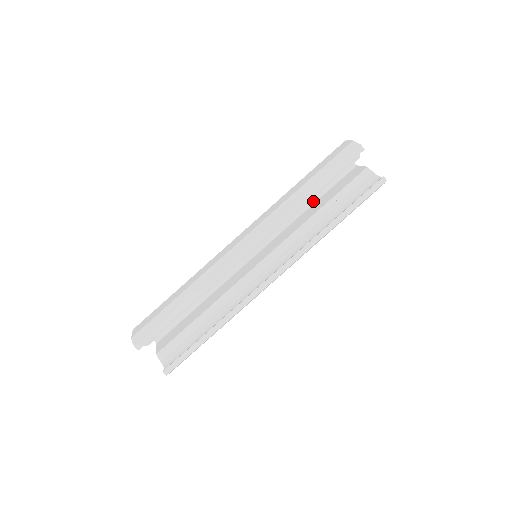
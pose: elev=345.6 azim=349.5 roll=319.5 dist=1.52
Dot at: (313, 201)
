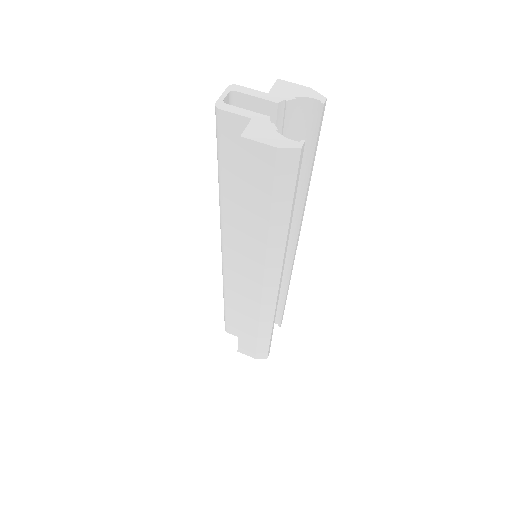
Dot at: occluded
